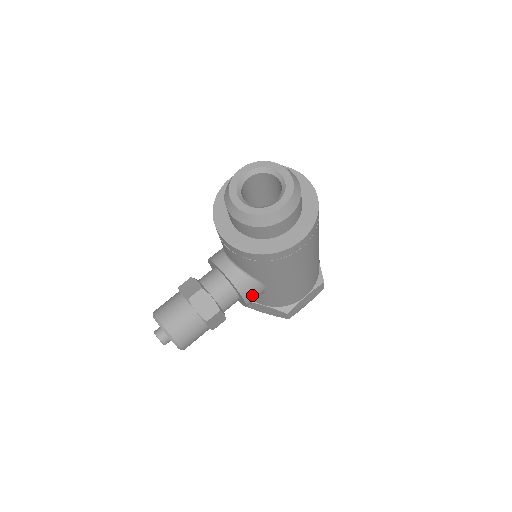
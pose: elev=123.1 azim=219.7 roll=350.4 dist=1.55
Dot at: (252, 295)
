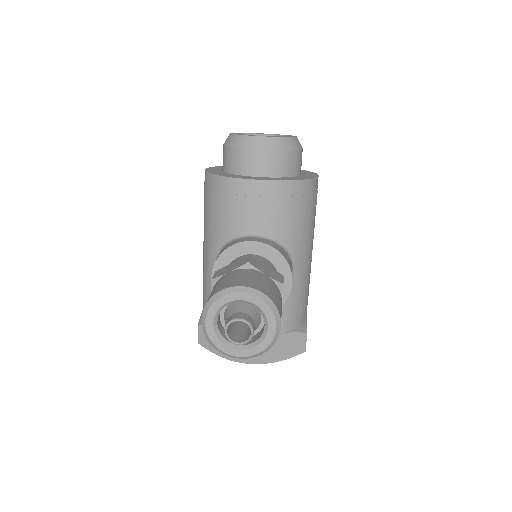
Dot at: occluded
